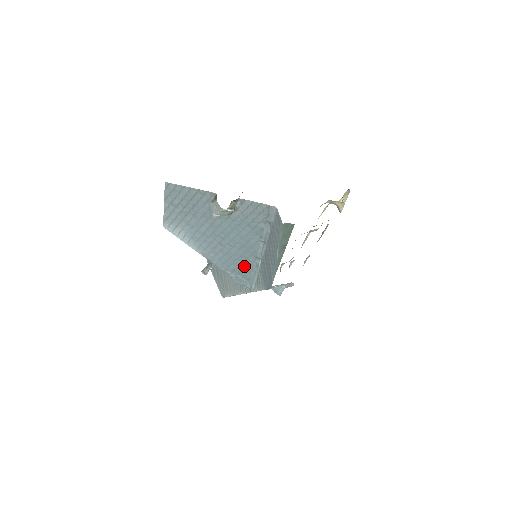
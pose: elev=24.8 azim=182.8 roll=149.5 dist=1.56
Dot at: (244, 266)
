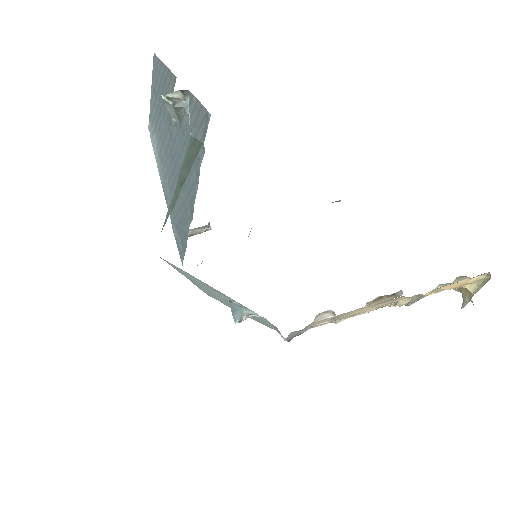
Dot at: (183, 223)
